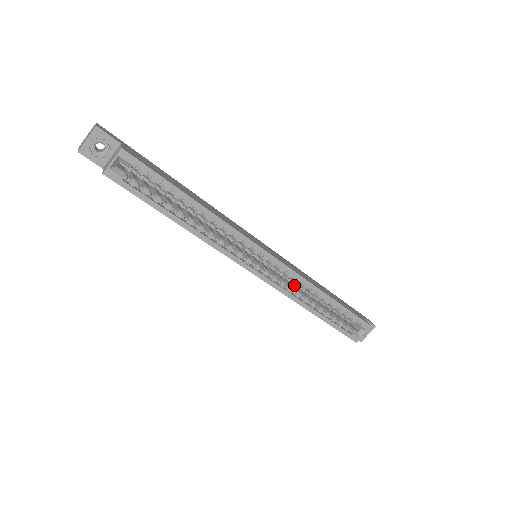
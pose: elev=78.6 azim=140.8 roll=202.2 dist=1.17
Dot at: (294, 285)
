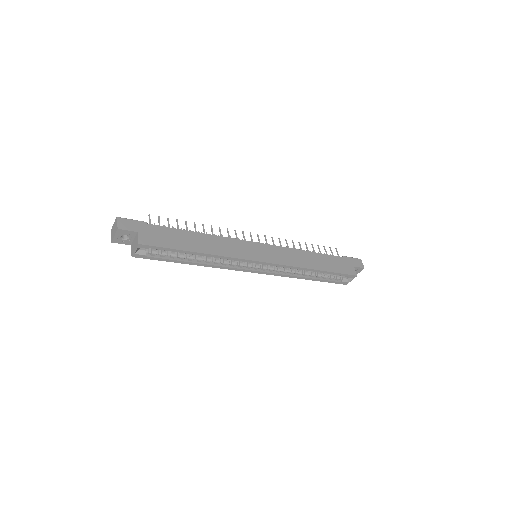
Dot at: occluded
